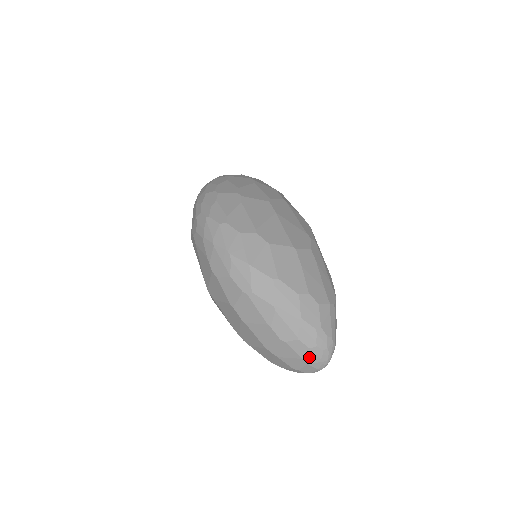
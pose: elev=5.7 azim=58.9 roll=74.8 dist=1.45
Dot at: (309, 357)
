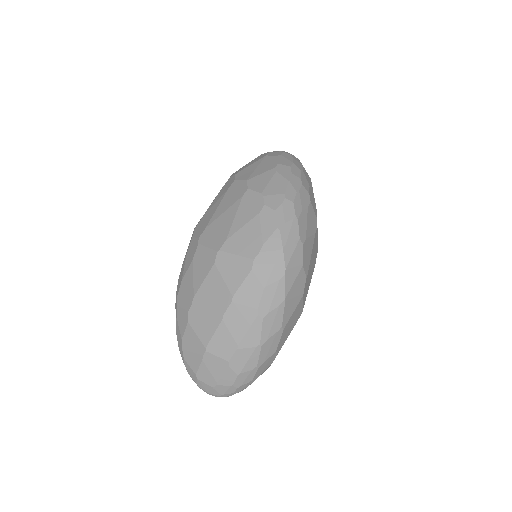
Dot at: (222, 387)
